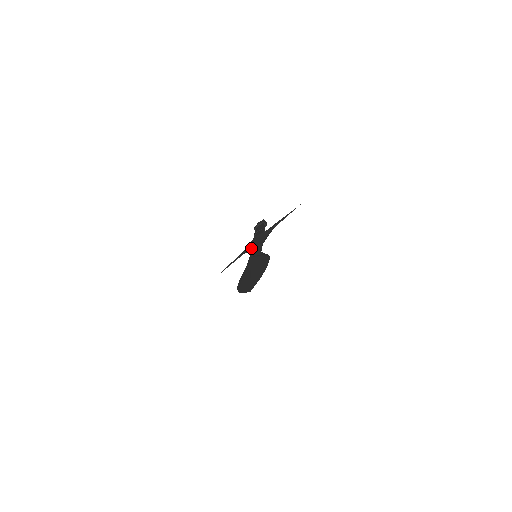
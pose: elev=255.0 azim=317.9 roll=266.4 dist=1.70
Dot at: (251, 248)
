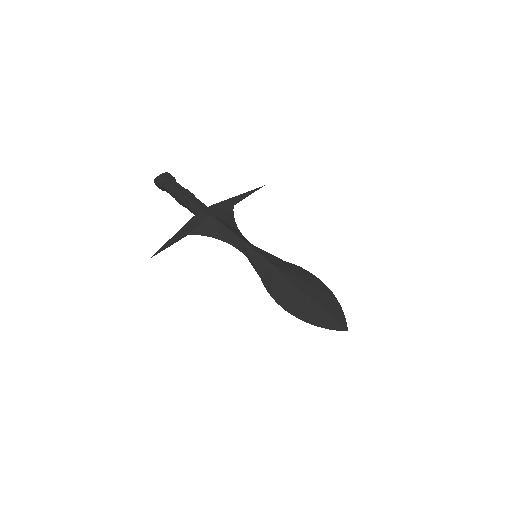
Dot at: (217, 233)
